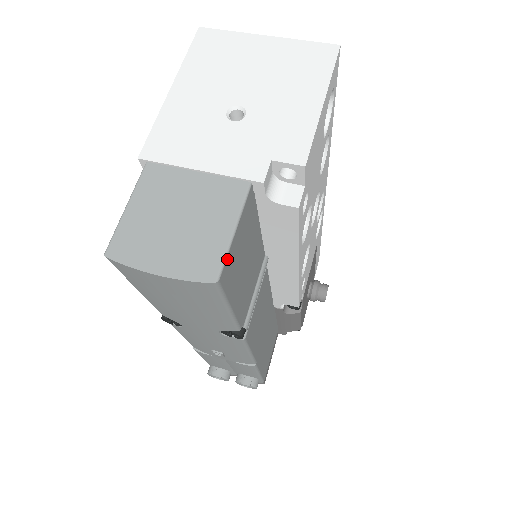
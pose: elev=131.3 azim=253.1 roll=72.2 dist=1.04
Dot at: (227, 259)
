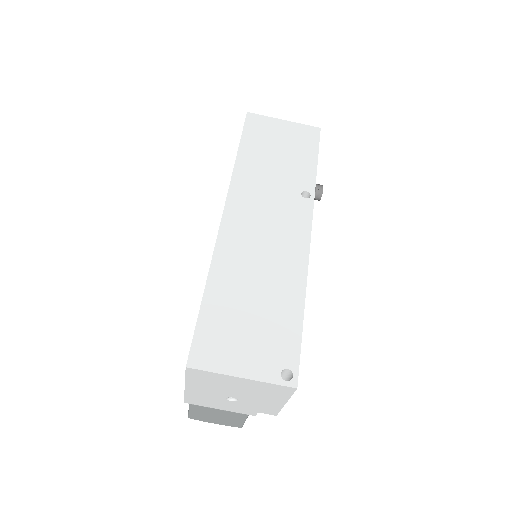
Dot at: occluded
